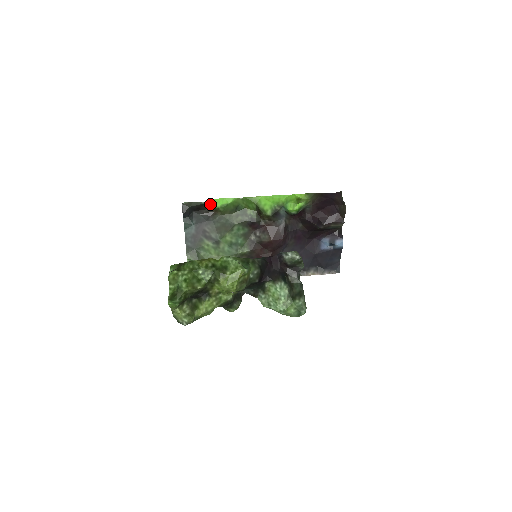
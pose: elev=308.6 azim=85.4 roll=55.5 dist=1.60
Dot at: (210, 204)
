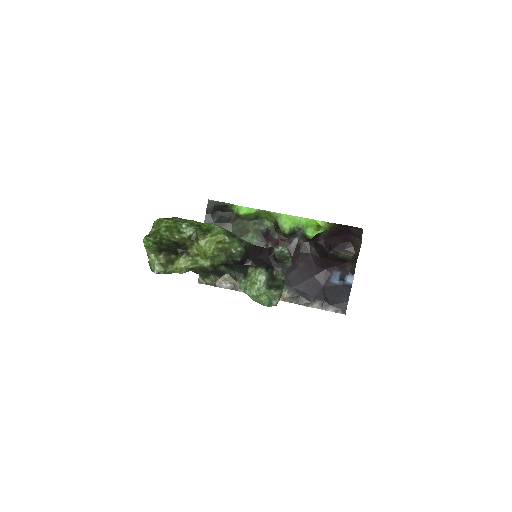
Dot at: (234, 208)
